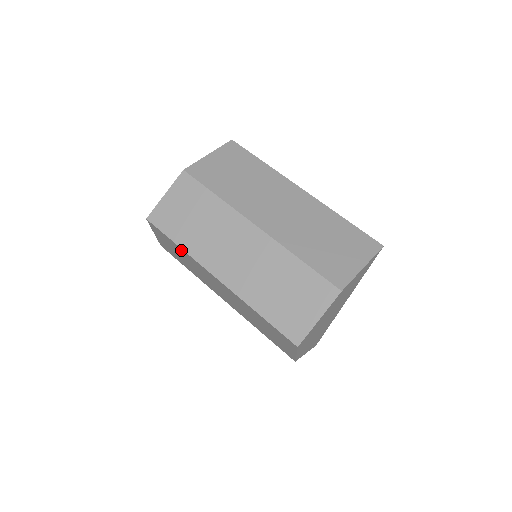
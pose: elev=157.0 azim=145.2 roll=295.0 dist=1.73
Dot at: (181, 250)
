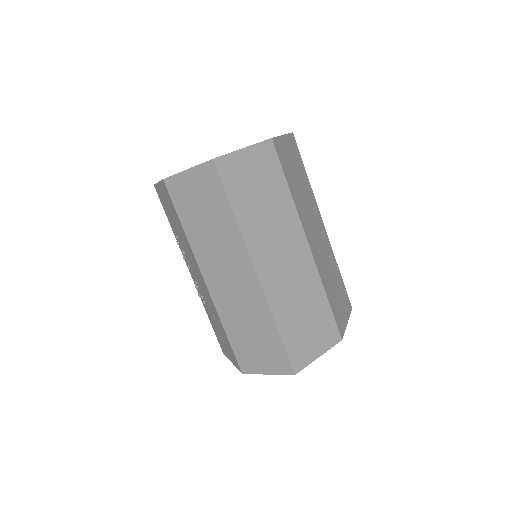
Dot at: (230, 219)
